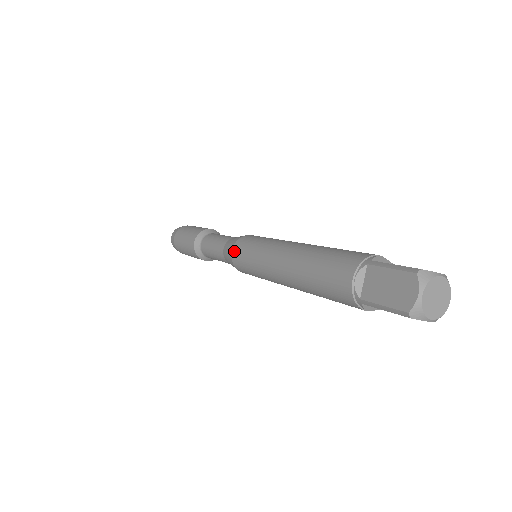
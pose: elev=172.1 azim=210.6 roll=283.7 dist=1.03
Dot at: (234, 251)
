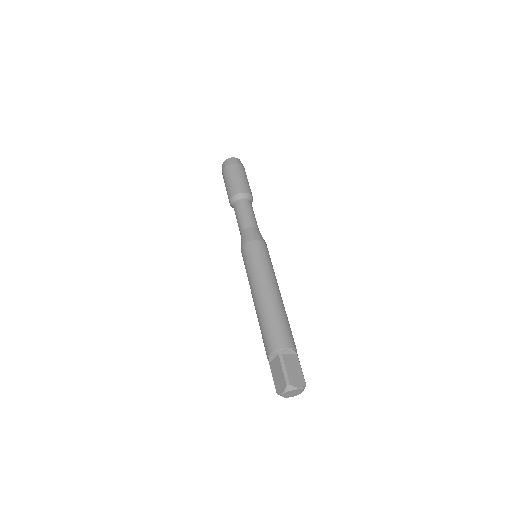
Dot at: (243, 249)
